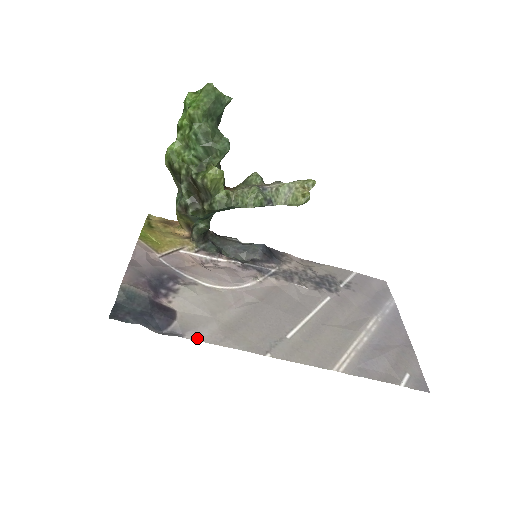
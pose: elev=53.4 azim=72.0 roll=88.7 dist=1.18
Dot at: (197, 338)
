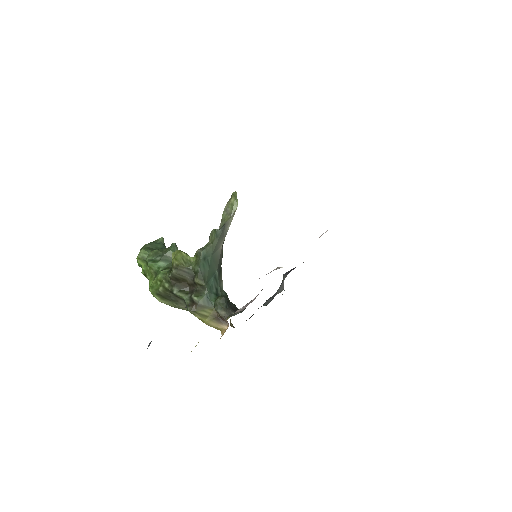
Dot at: occluded
